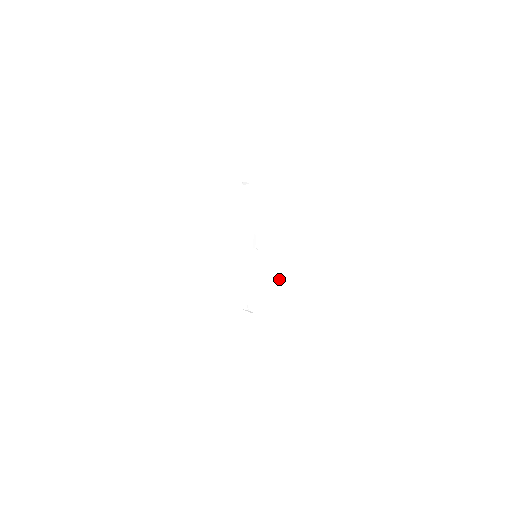
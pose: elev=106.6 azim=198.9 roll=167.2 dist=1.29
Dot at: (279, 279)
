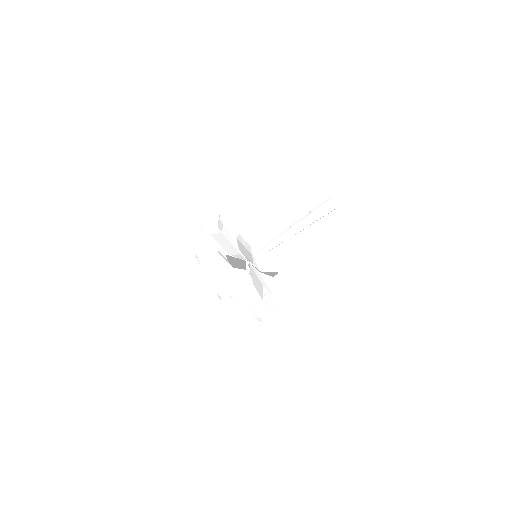
Dot at: occluded
